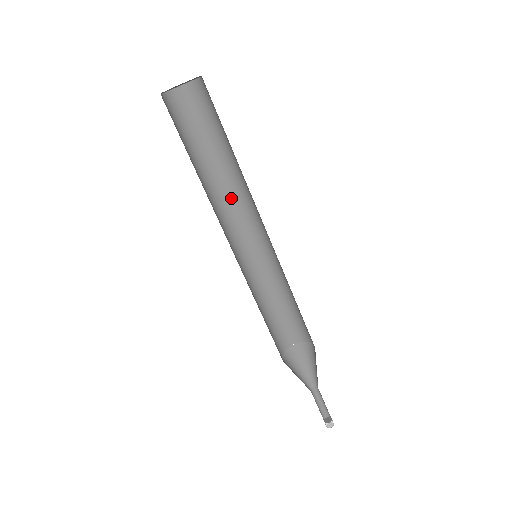
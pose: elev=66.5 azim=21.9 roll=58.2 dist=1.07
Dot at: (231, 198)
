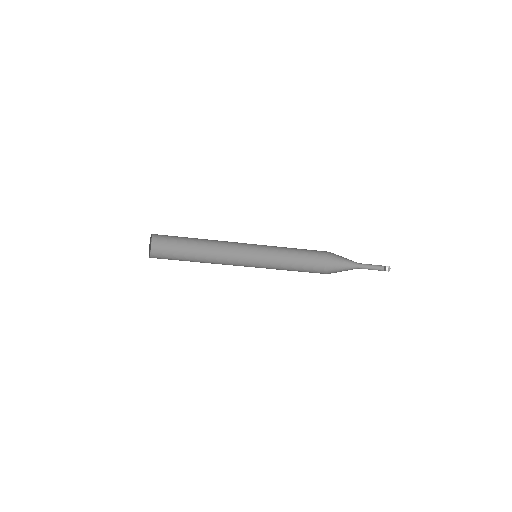
Dot at: (221, 241)
